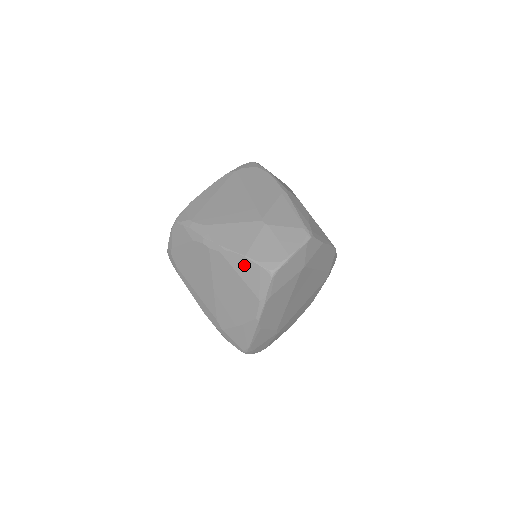
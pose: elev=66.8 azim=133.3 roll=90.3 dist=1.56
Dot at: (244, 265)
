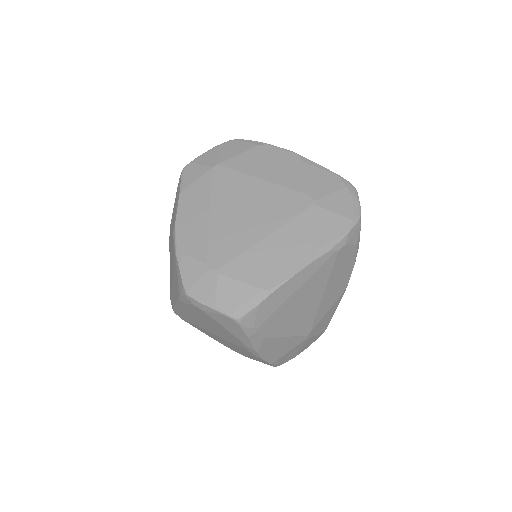
Dot at: (263, 361)
